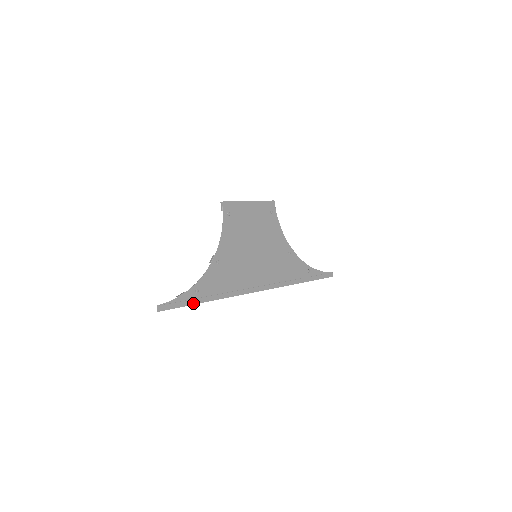
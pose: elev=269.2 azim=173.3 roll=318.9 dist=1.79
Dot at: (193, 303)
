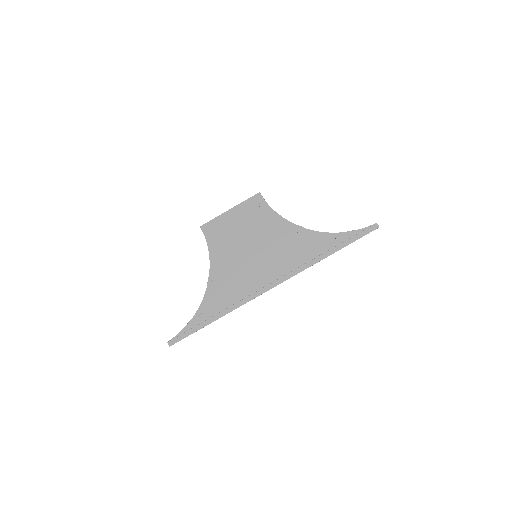
Dot at: (201, 327)
